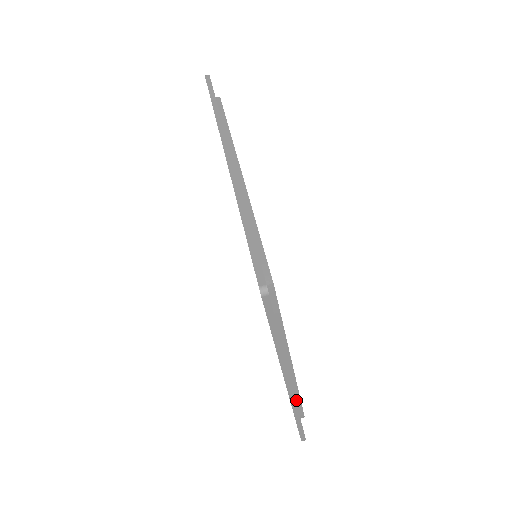
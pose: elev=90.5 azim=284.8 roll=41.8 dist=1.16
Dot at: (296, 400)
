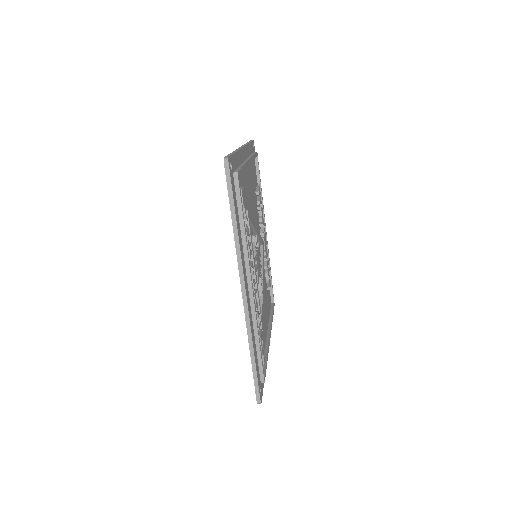
Dot at: occluded
